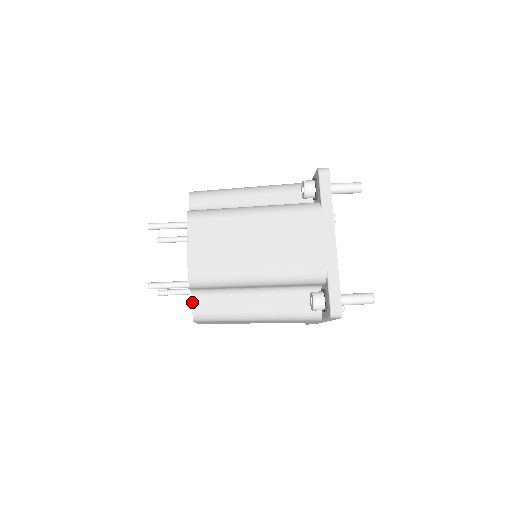
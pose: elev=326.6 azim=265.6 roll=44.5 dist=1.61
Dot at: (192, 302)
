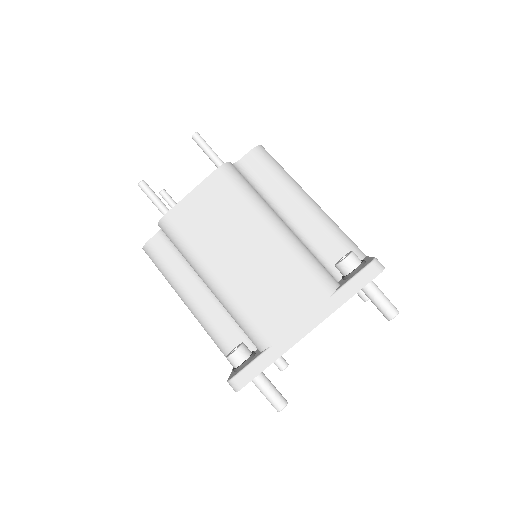
Dot at: (154, 235)
